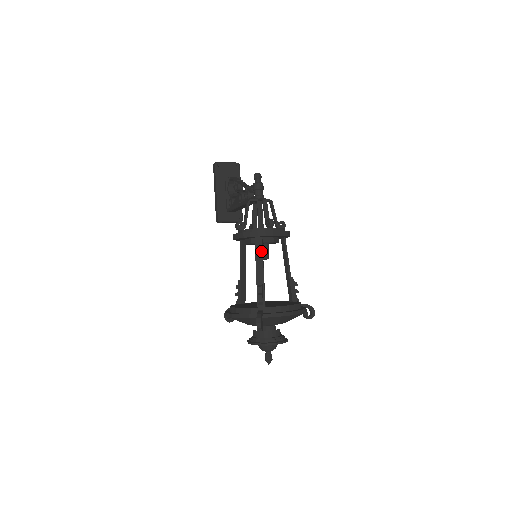
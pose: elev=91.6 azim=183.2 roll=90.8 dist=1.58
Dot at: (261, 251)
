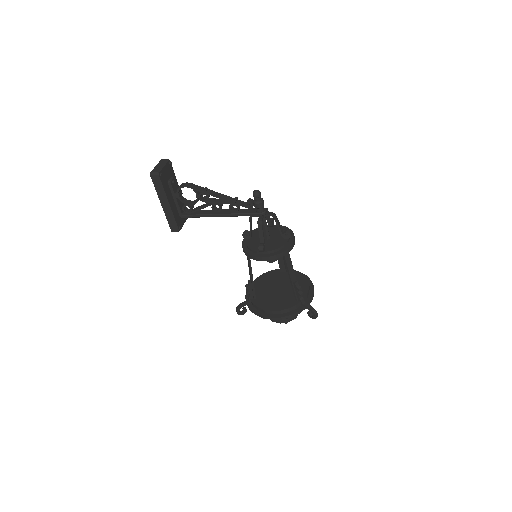
Dot at: (290, 261)
